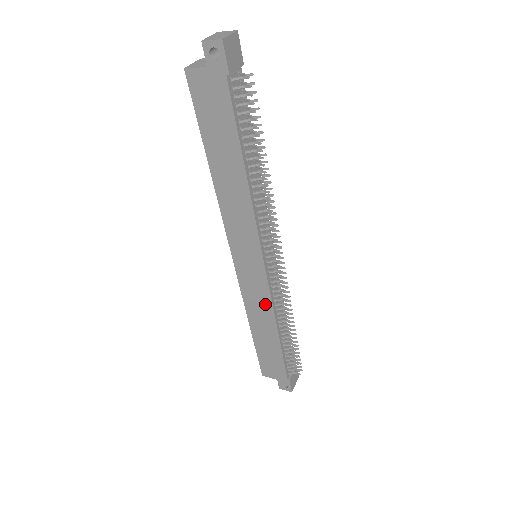
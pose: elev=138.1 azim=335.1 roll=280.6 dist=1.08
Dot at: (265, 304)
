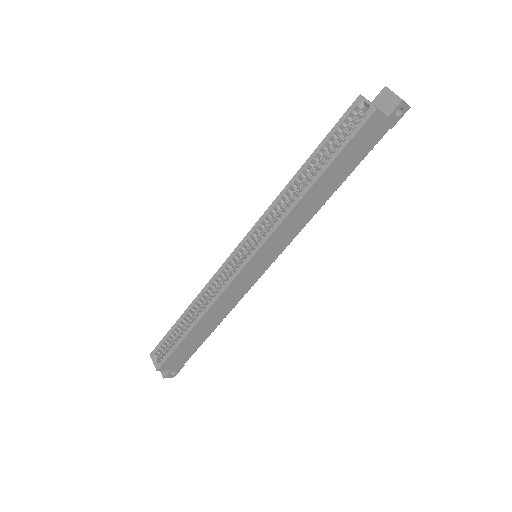
Dot at: (236, 299)
